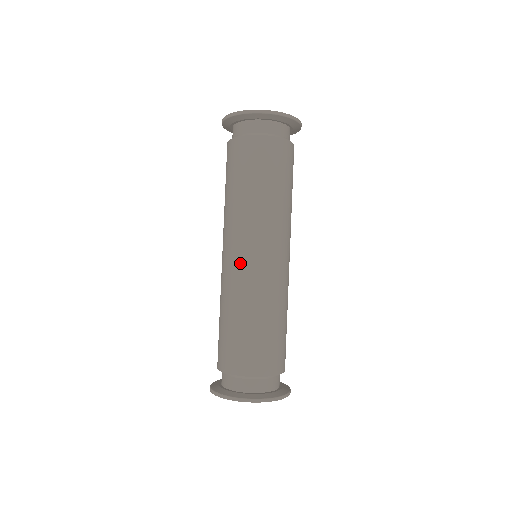
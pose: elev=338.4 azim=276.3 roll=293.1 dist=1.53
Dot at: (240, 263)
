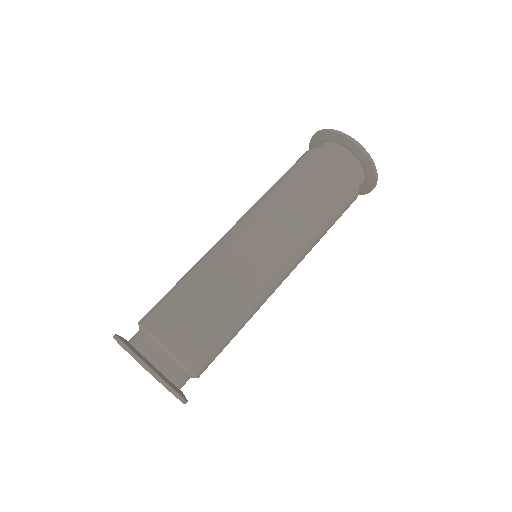
Dot at: (224, 235)
